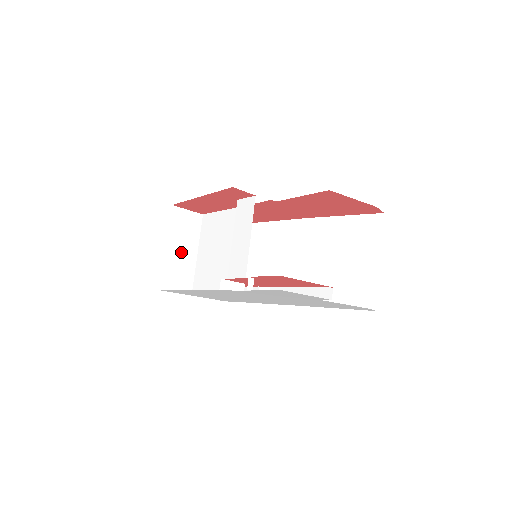
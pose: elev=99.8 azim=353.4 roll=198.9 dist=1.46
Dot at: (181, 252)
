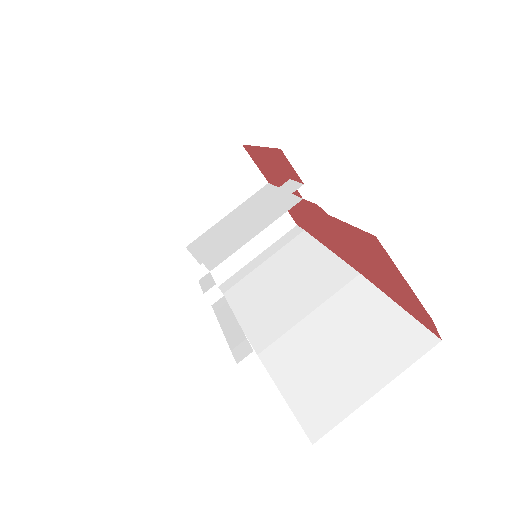
Dot at: (211, 198)
